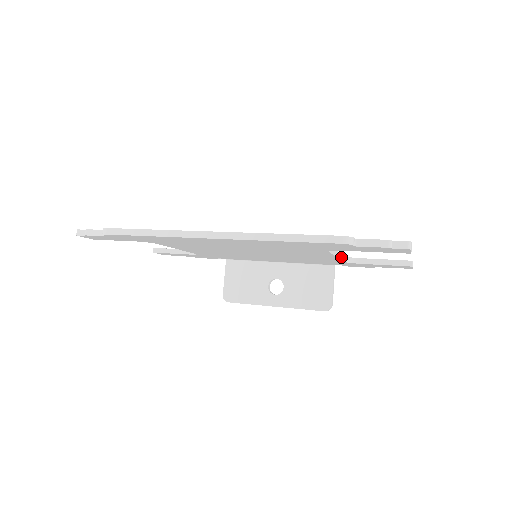
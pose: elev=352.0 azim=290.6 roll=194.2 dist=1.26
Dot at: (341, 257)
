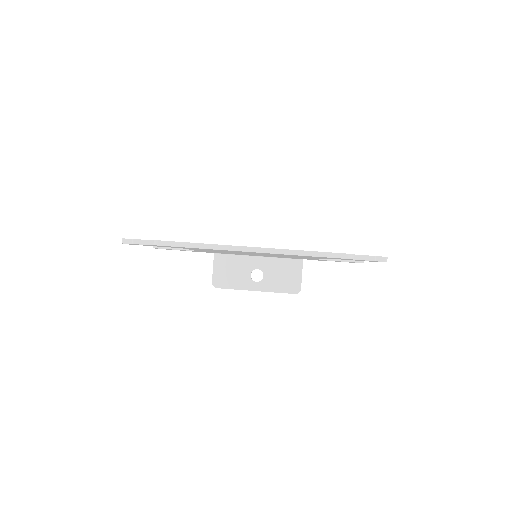
Dot at: occluded
